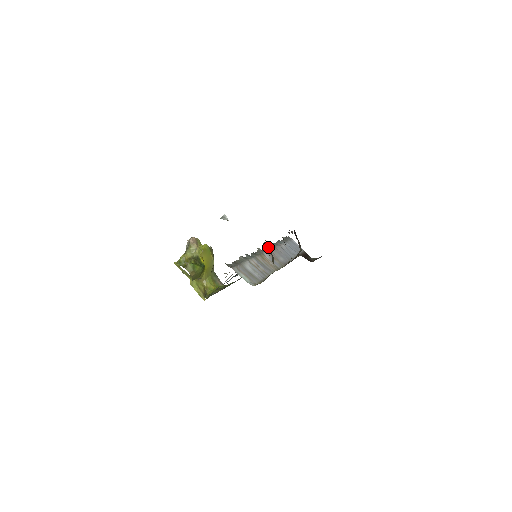
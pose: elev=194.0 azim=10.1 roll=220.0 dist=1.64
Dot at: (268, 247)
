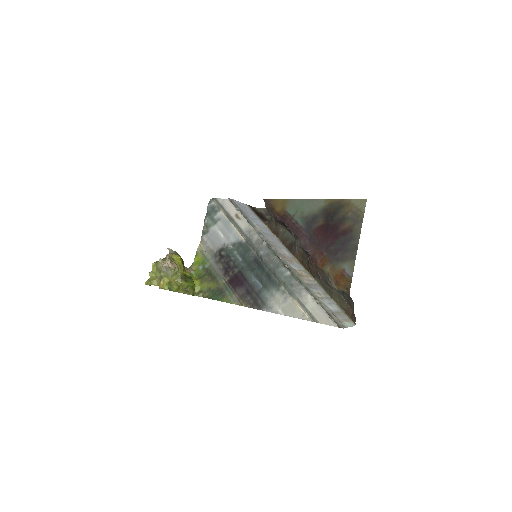
Dot at: (272, 249)
